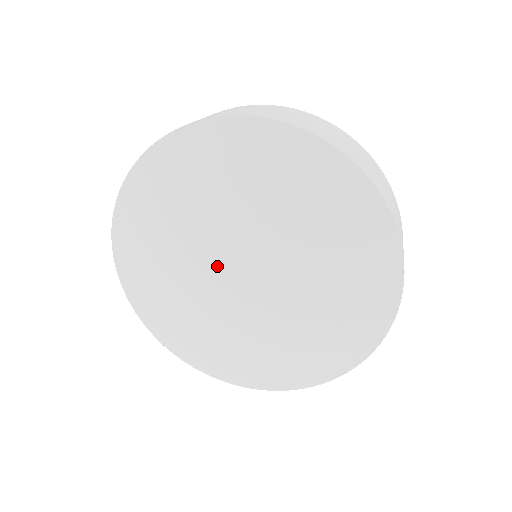
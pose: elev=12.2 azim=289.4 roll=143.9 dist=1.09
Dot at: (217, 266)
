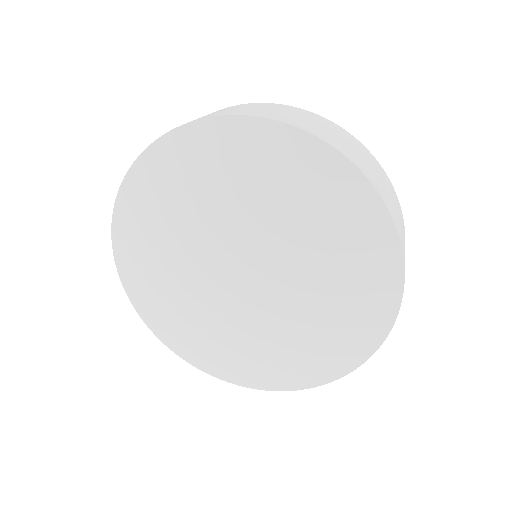
Dot at: (217, 262)
